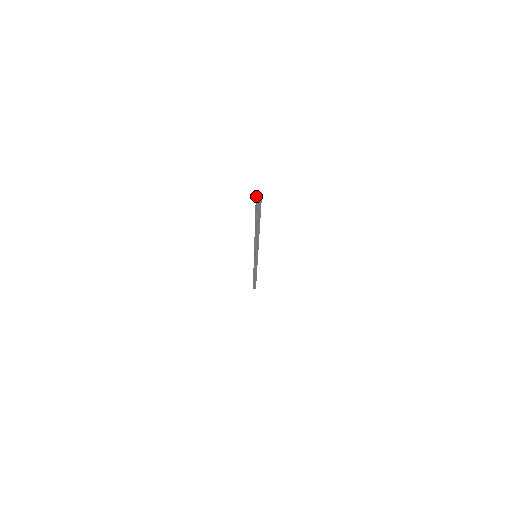
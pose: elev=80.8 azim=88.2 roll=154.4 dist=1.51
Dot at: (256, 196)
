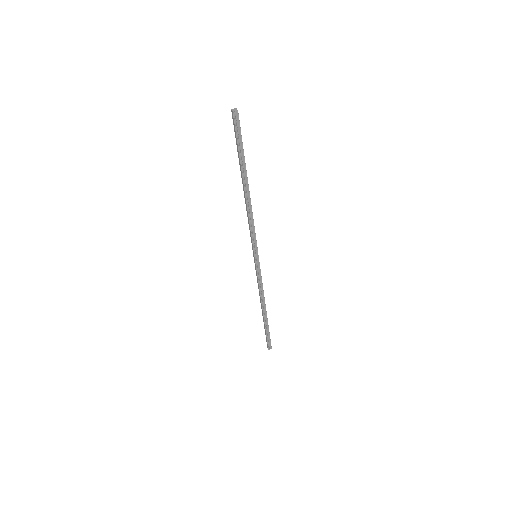
Dot at: (232, 110)
